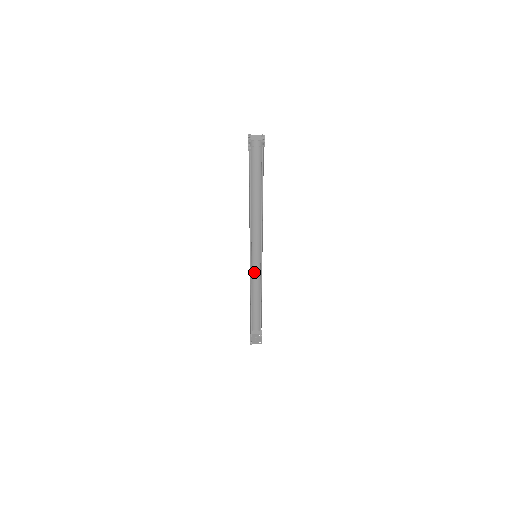
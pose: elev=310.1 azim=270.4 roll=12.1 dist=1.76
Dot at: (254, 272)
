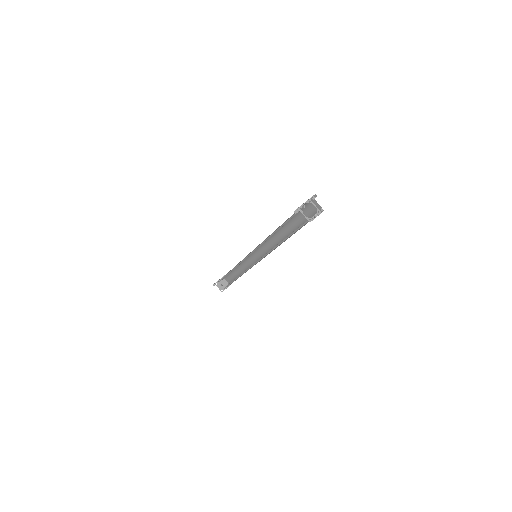
Dot at: (250, 258)
